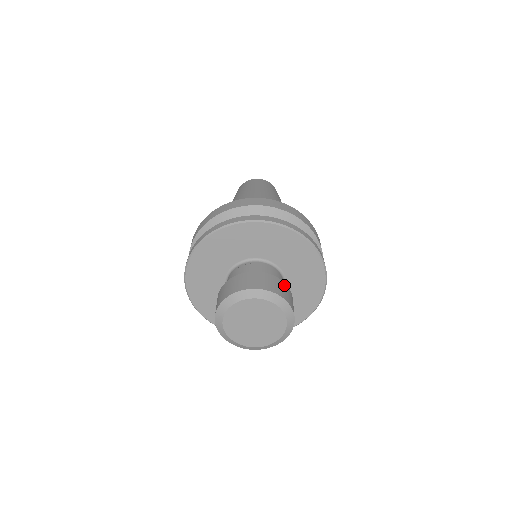
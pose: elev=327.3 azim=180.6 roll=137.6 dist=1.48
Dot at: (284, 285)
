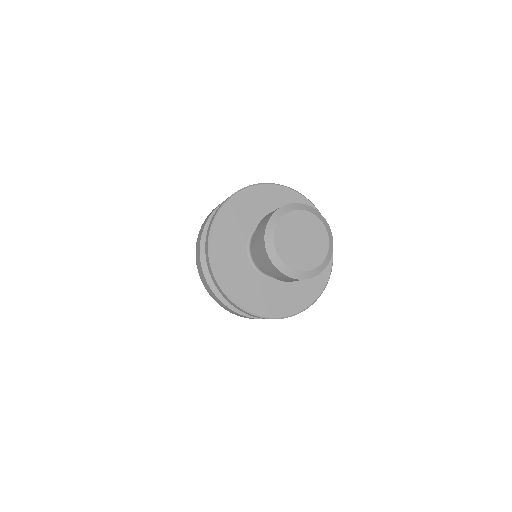
Dot at: occluded
